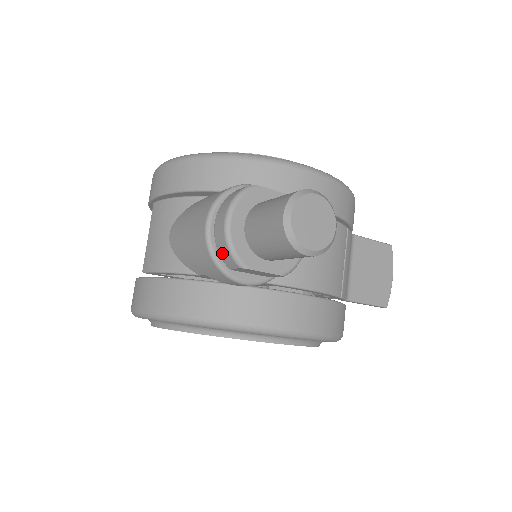
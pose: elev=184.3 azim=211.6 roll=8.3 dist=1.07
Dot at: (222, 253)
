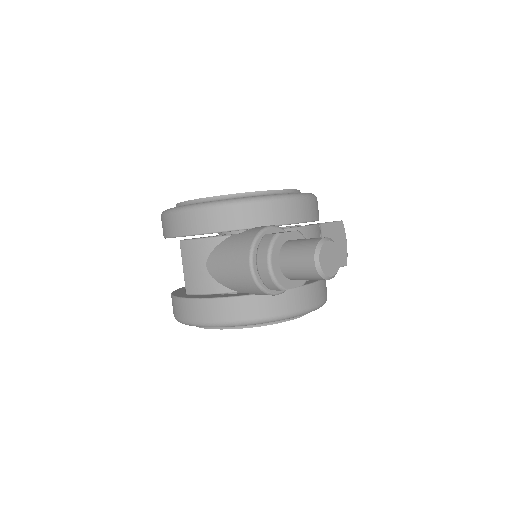
Dot at: (267, 283)
